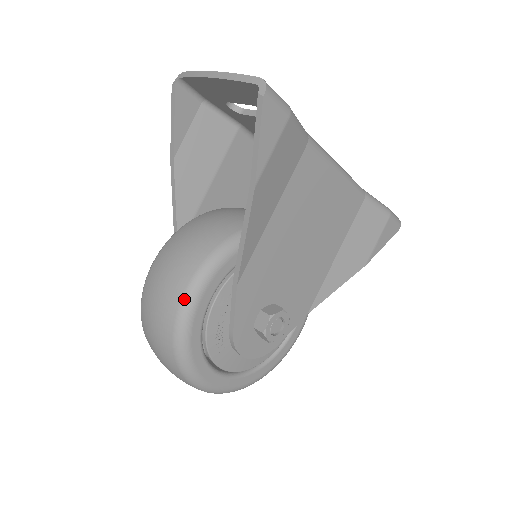
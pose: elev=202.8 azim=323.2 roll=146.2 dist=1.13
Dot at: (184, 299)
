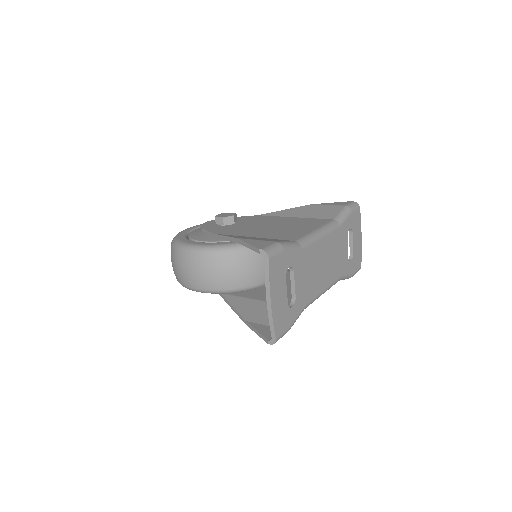
Dot at: (191, 289)
